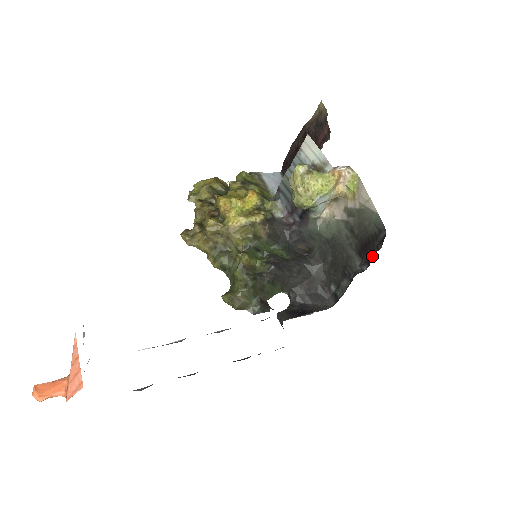
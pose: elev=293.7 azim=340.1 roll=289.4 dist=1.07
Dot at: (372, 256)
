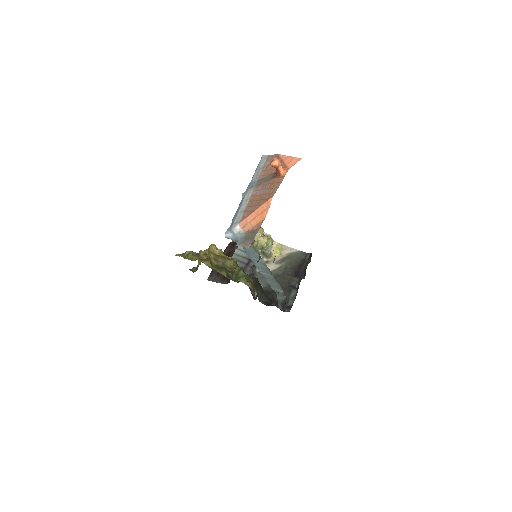
Dot at: (306, 268)
